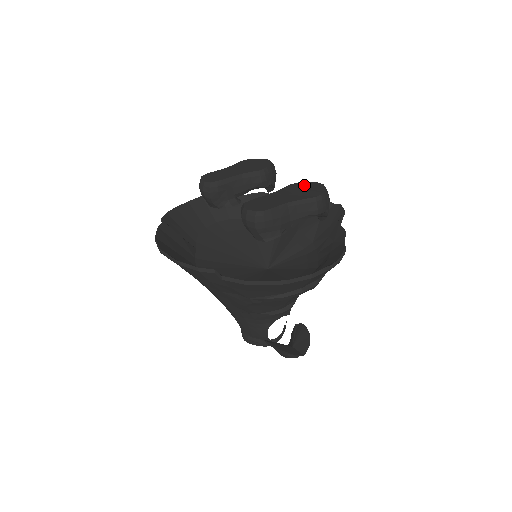
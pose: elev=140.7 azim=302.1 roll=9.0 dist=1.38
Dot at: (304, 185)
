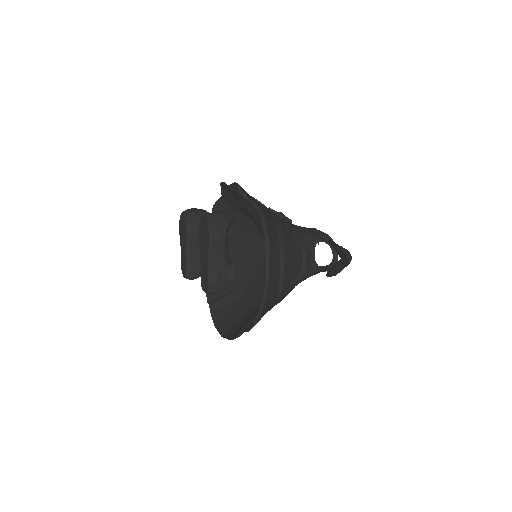
Dot at: (201, 230)
